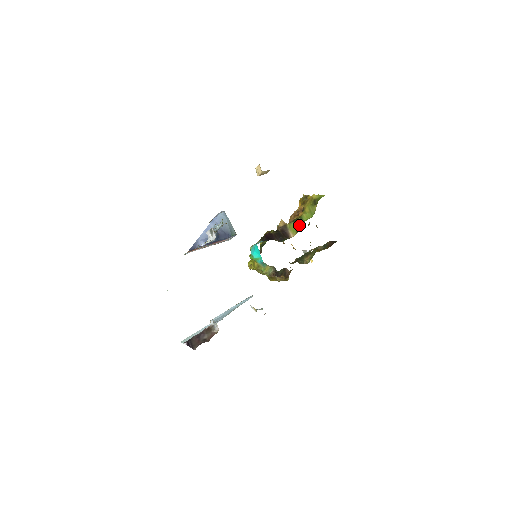
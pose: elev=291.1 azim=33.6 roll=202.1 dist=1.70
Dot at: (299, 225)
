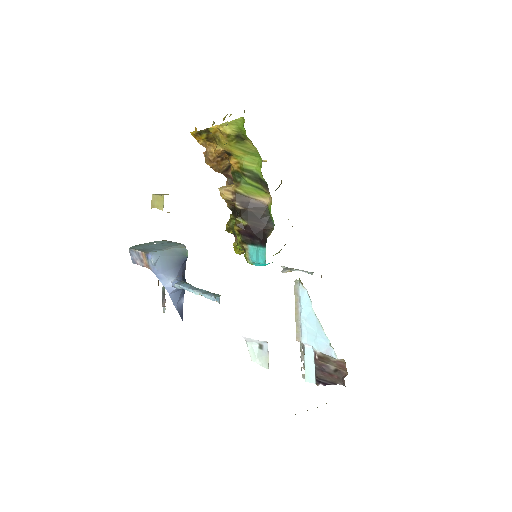
Dot at: (258, 182)
